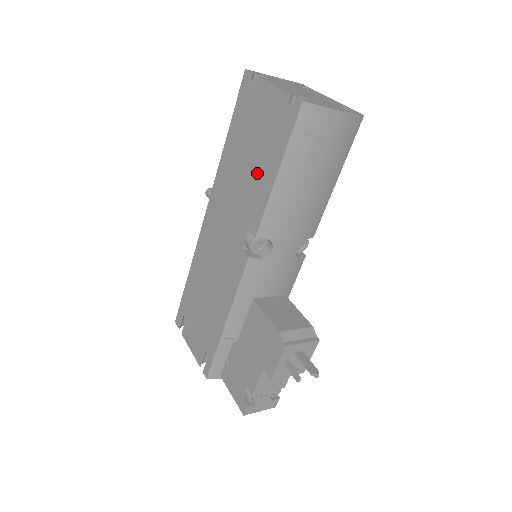
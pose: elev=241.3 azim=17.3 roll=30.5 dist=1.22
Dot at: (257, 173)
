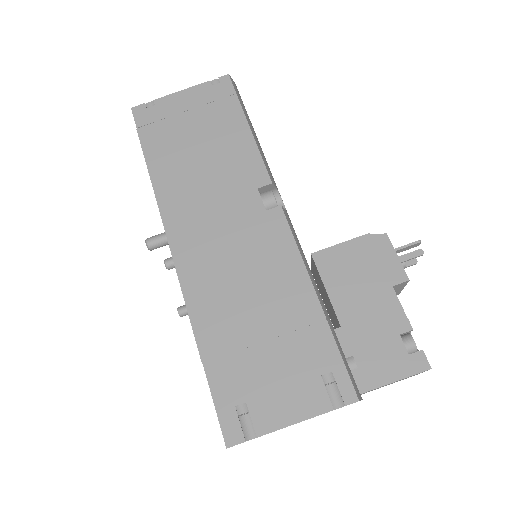
Dot at: (223, 146)
